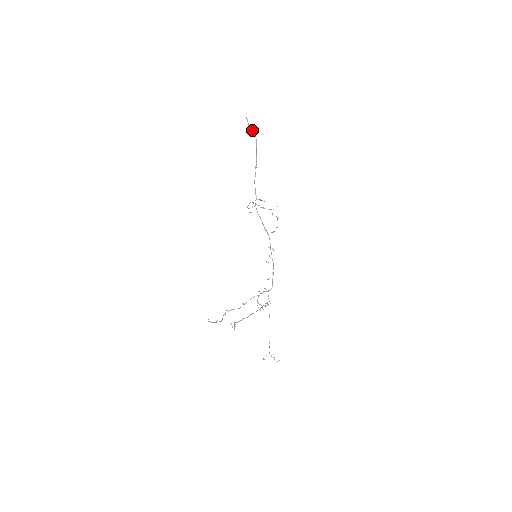
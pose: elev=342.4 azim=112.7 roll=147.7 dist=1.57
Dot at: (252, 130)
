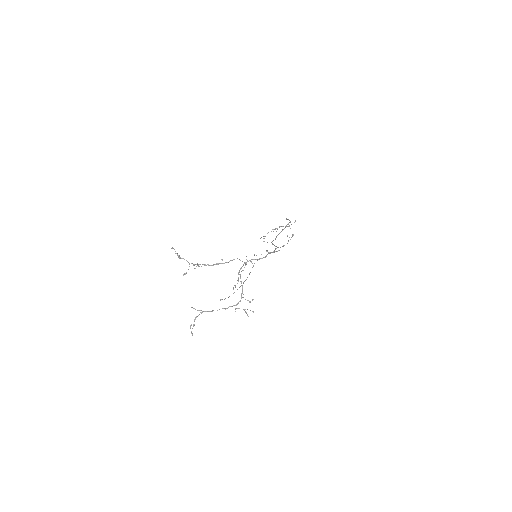
Dot at: (288, 219)
